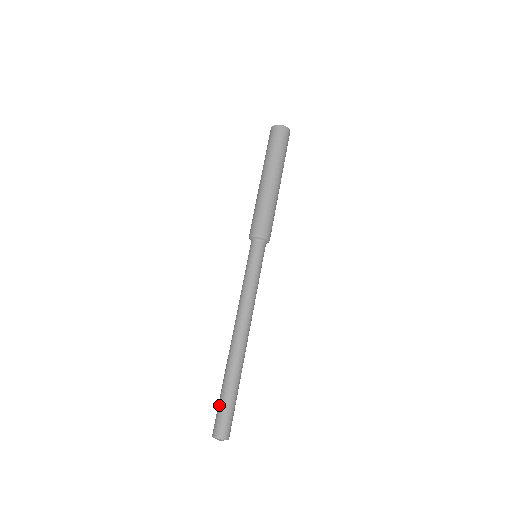
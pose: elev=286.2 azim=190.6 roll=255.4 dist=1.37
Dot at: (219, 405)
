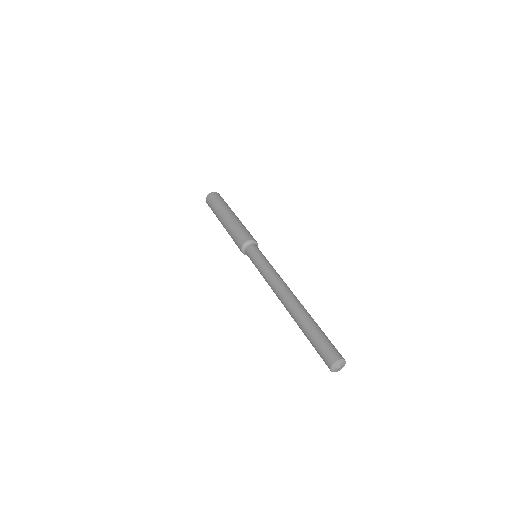
Dot at: (322, 338)
